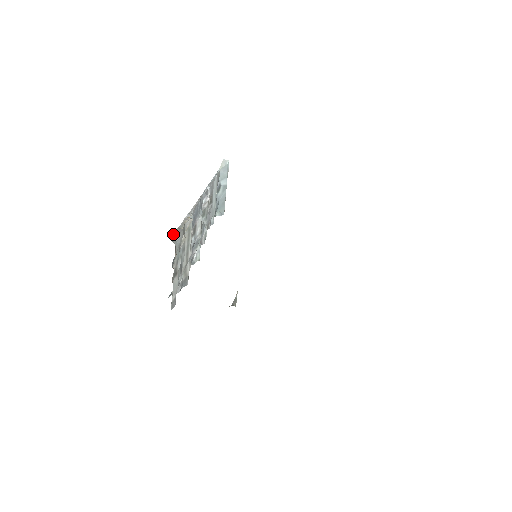
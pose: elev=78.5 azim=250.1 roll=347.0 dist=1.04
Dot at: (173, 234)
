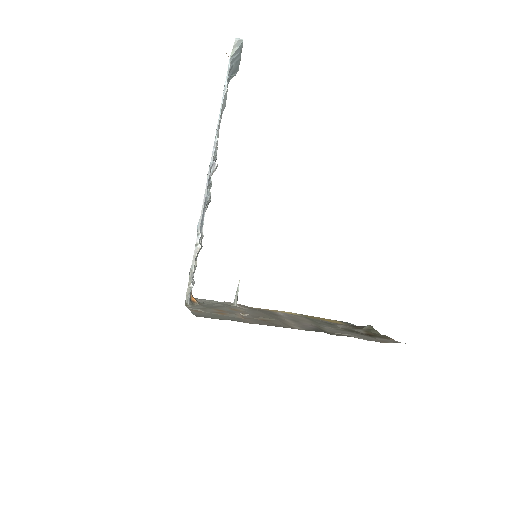
Dot at: (187, 289)
